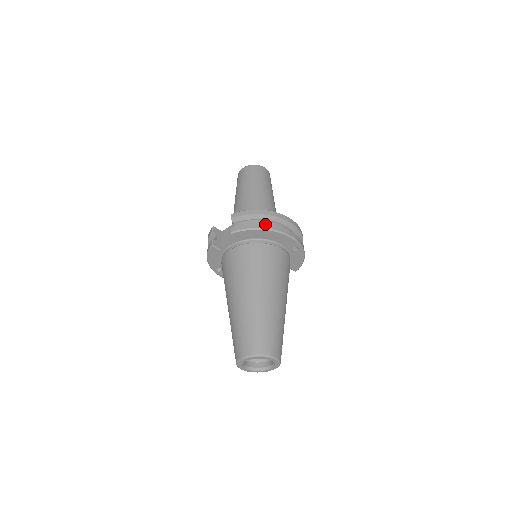
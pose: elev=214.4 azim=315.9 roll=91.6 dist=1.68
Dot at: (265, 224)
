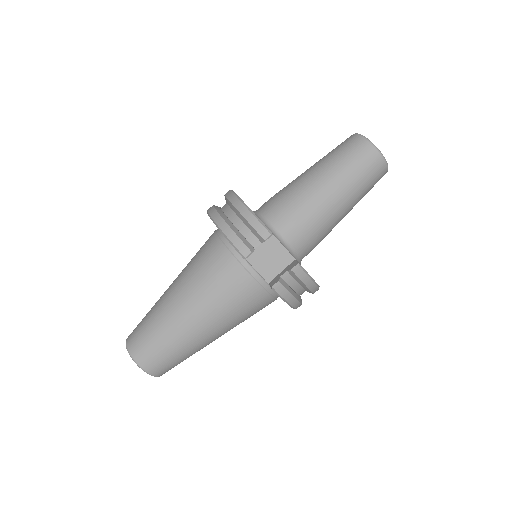
Dot at: (299, 303)
